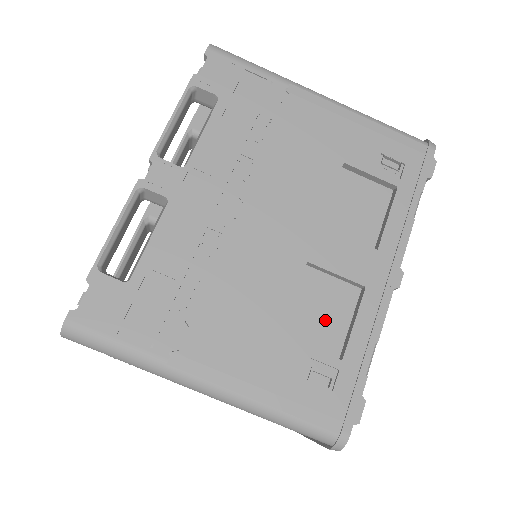
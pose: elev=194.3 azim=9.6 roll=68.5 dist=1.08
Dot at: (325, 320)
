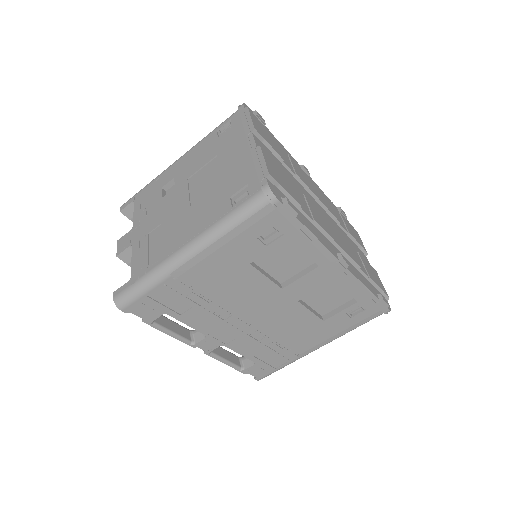
Dot at: (332, 297)
